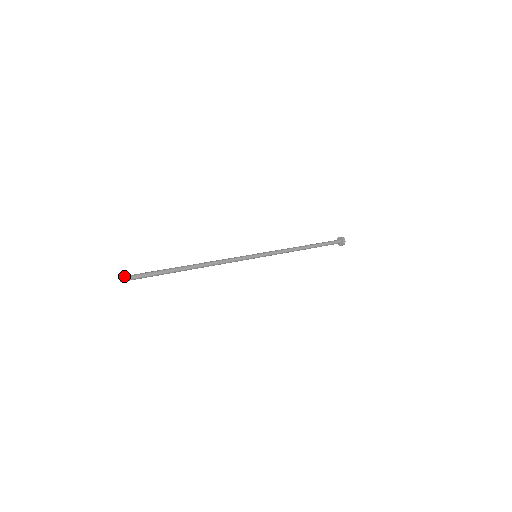
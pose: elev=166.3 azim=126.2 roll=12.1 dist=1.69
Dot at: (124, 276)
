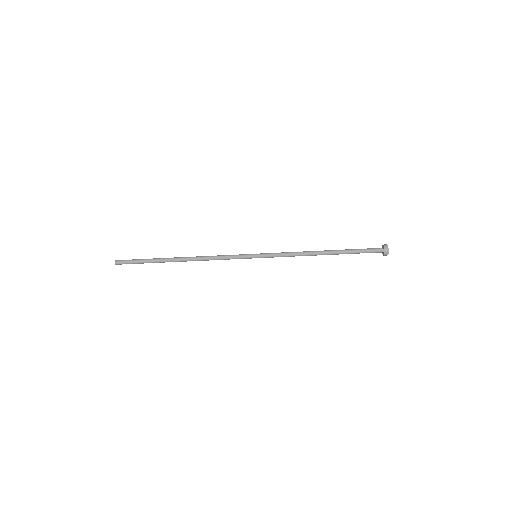
Dot at: (119, 260)
